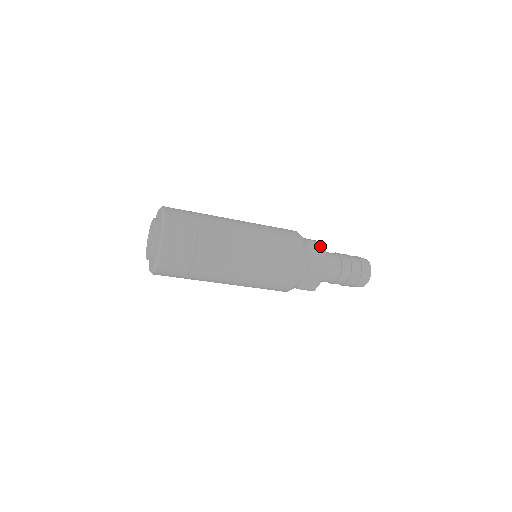
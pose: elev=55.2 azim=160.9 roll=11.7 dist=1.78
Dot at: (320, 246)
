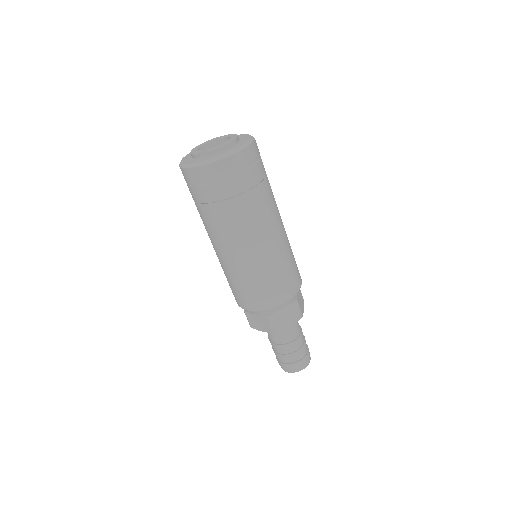
Dot at: (302, 297)
